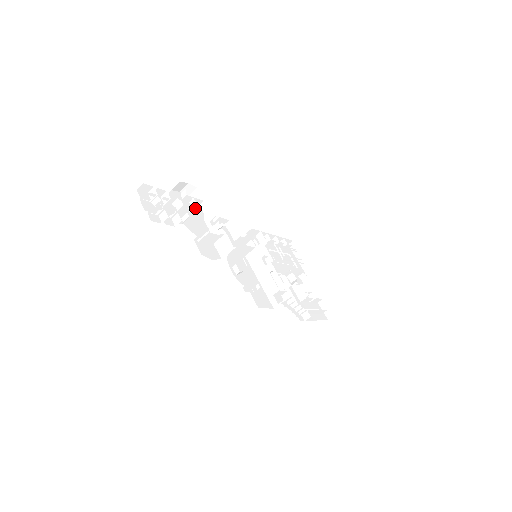
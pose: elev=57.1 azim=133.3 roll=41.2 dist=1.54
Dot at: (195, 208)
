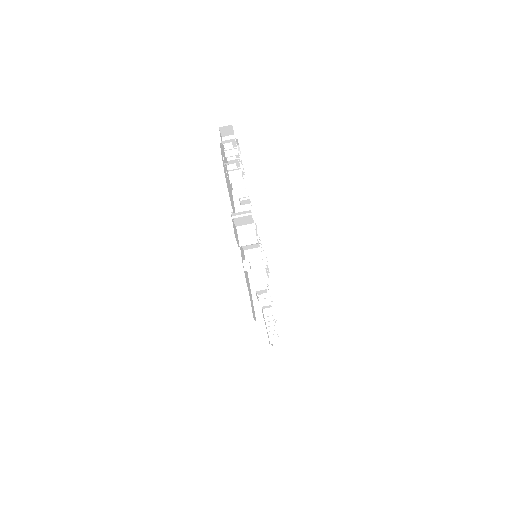
Dot at: occluded
